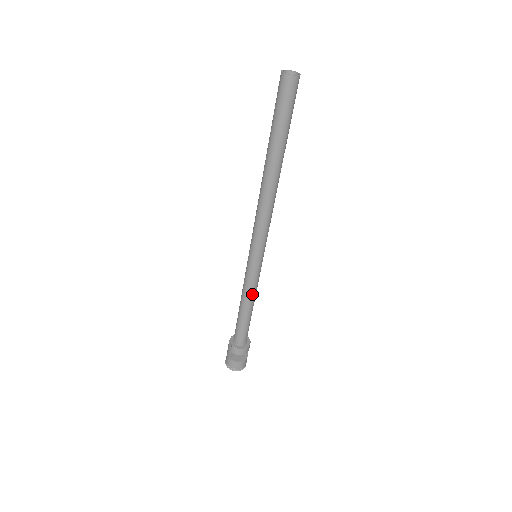
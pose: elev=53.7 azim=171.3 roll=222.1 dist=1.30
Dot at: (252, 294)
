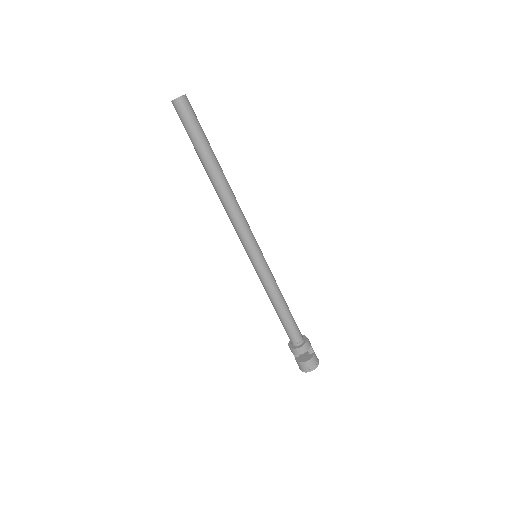
Dot at: (269, 293)
